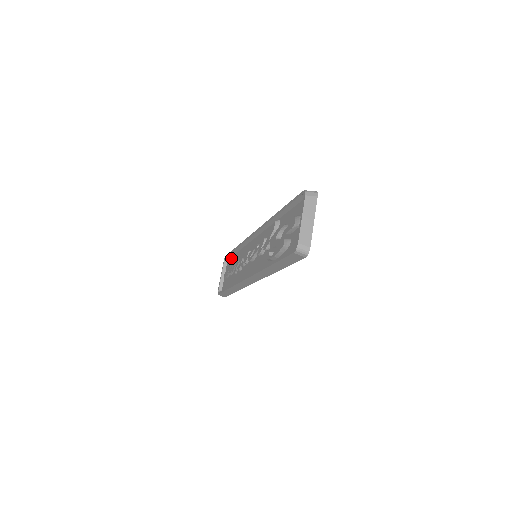
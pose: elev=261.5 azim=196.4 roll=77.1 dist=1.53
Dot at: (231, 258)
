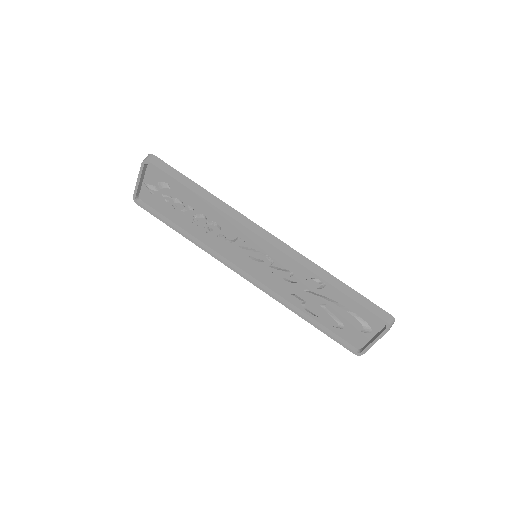
Dot at: (166, 176)
